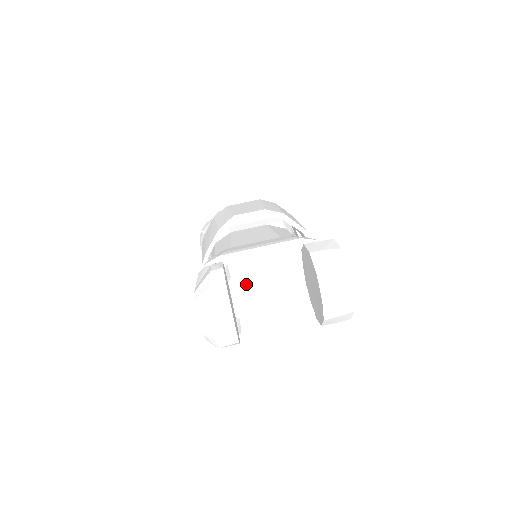
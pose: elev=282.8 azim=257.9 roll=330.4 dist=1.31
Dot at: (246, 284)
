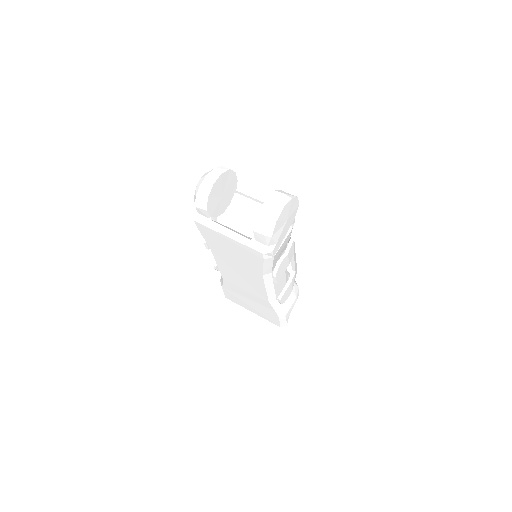
Dot at: (237, 214)
